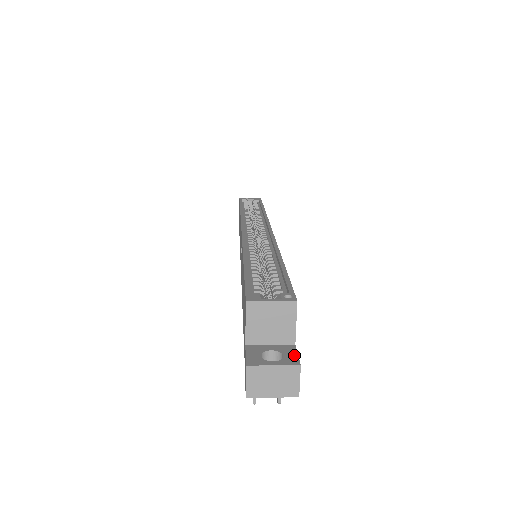
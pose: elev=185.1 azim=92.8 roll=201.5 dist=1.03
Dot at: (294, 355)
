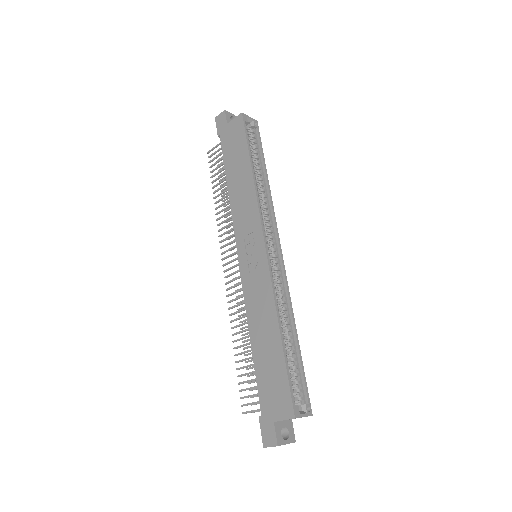
Dot at: (293, 432)
